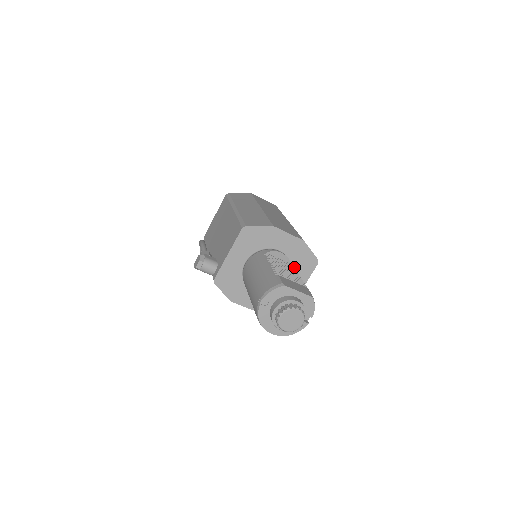
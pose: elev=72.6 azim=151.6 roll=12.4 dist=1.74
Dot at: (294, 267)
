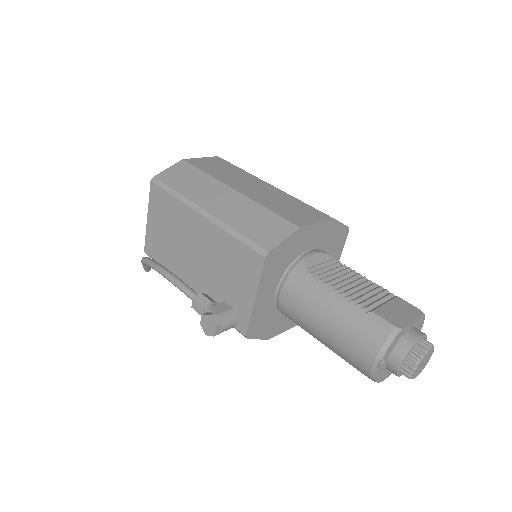
Dot at: occluded
